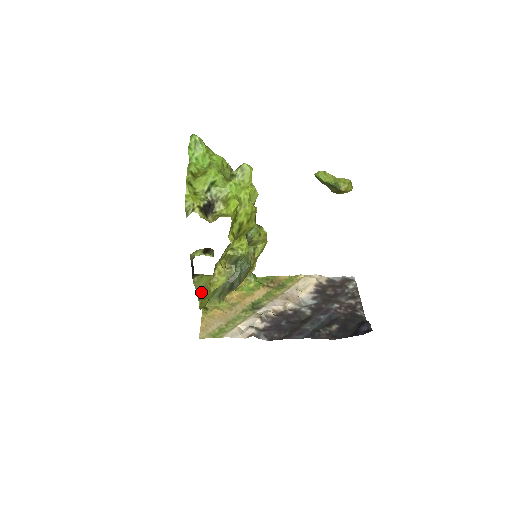
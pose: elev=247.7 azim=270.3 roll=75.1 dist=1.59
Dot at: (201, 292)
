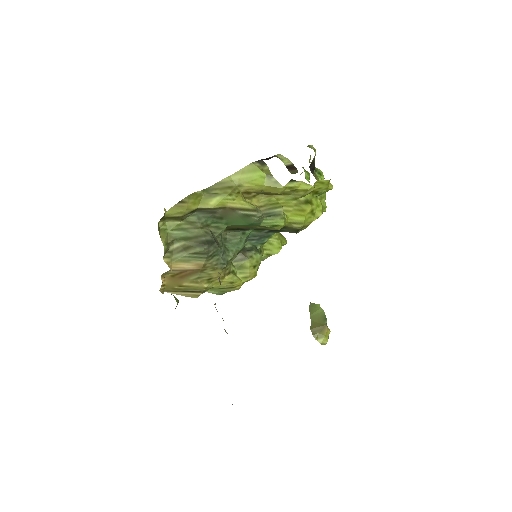
Dot at: (222, 186)
